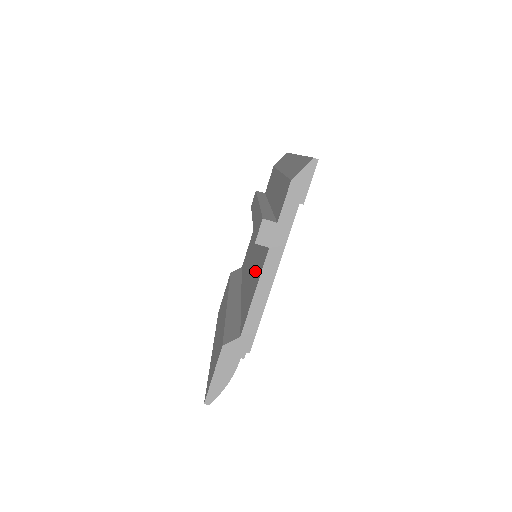
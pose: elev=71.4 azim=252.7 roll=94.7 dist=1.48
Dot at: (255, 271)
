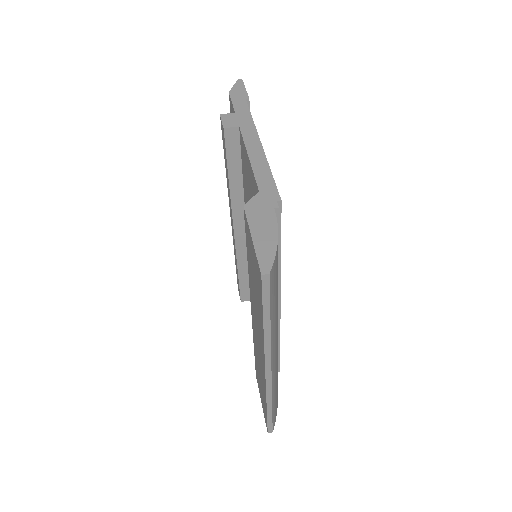
Dot at: (249, 198)
